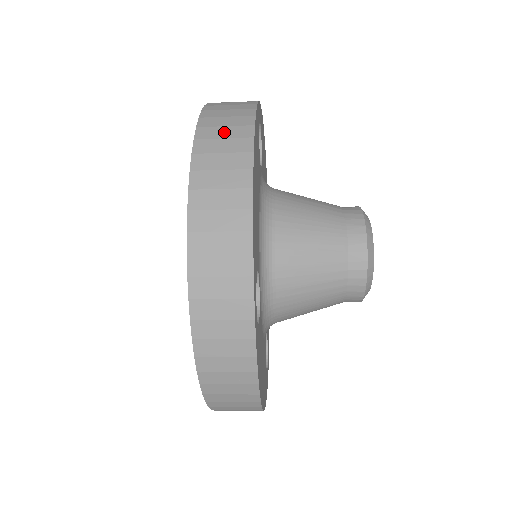
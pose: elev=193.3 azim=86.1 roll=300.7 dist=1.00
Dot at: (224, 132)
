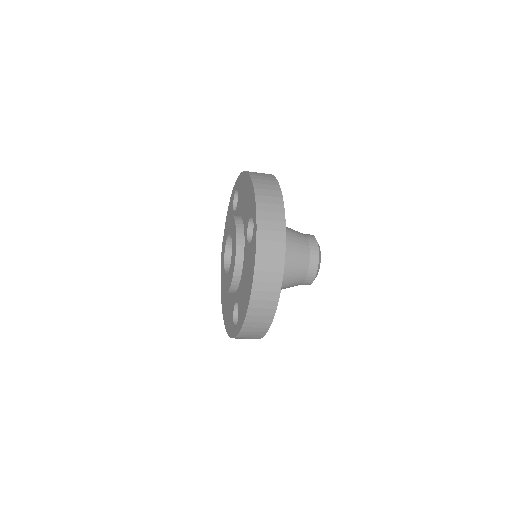
Dot at: (268, 277)
